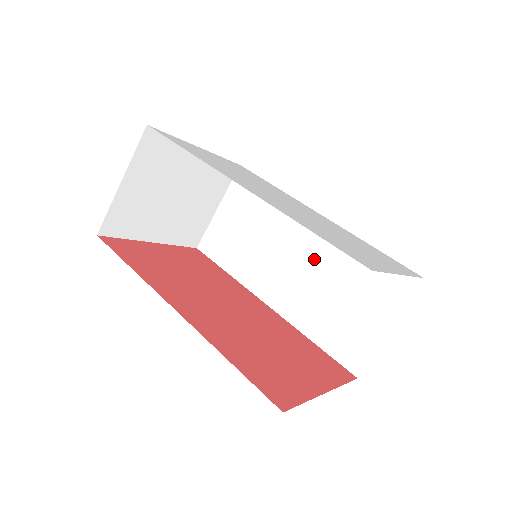
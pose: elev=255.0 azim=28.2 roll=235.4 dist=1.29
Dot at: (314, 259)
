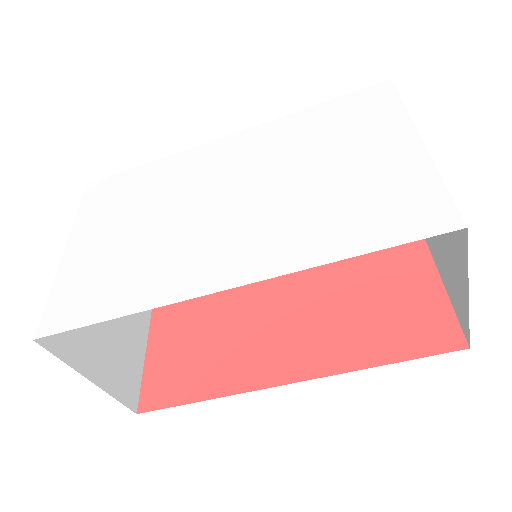
Dot at: occluded
